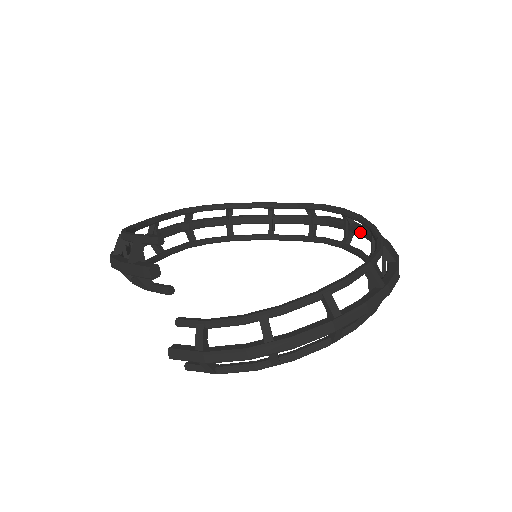
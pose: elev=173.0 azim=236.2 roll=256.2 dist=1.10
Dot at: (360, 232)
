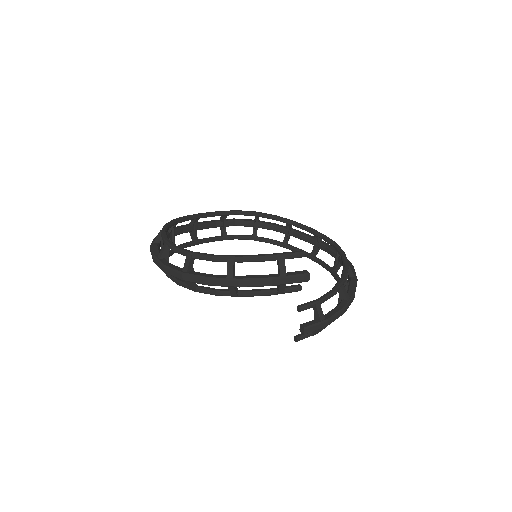
Dot at: (269, 227)
